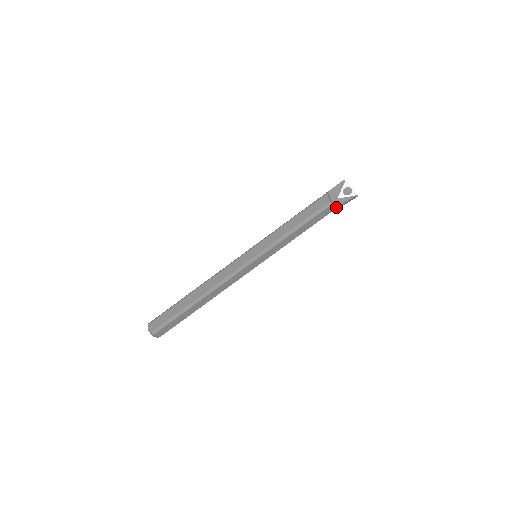
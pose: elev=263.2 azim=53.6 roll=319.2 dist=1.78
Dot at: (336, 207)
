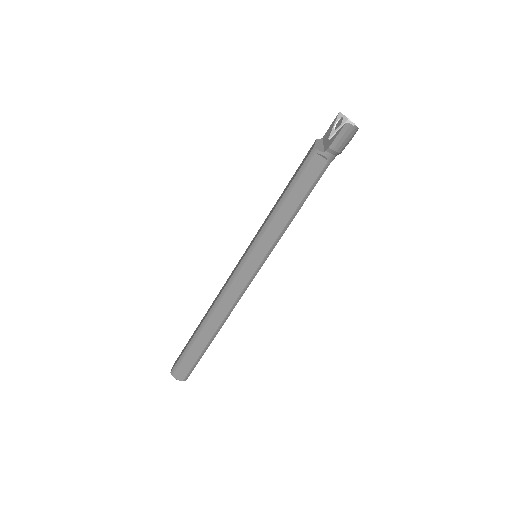
Dot at: (329, 152)
